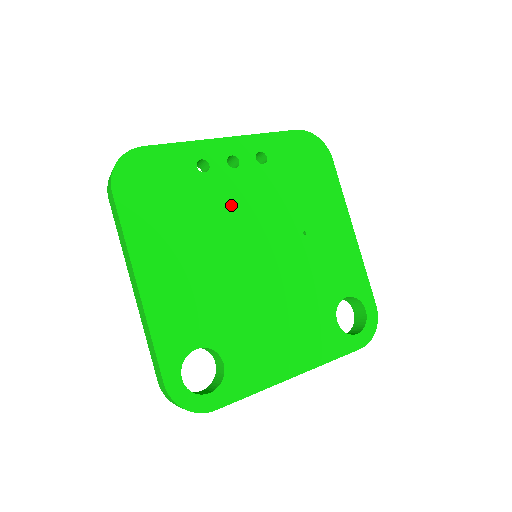
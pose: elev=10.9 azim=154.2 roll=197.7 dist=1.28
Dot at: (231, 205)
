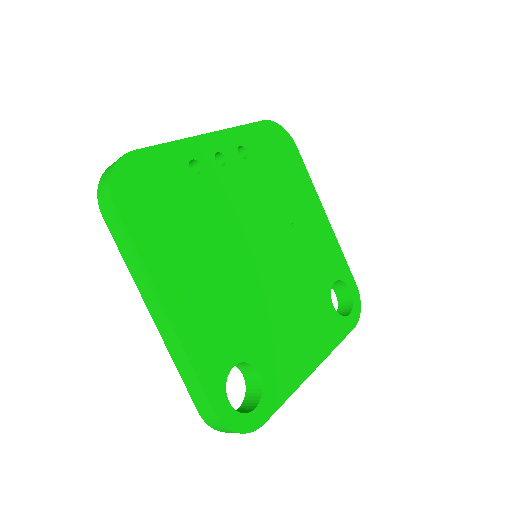
Dot at: (229, 206)
